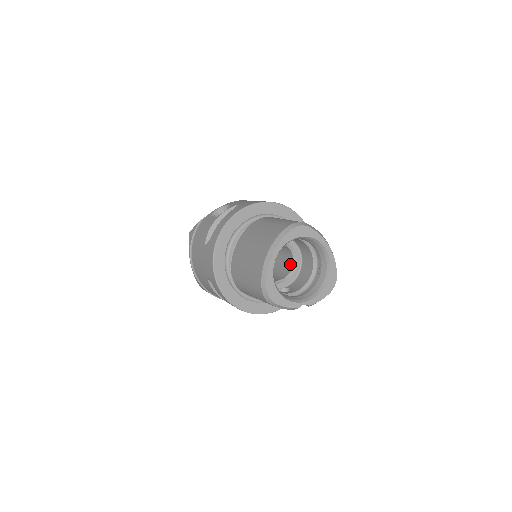
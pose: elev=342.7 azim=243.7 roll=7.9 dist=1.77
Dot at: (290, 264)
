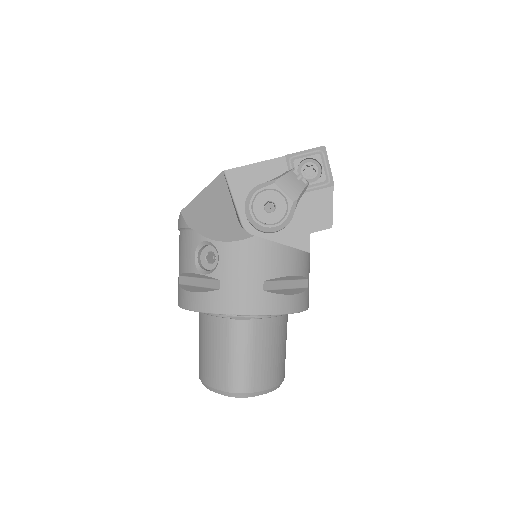
Dot at: occluded
